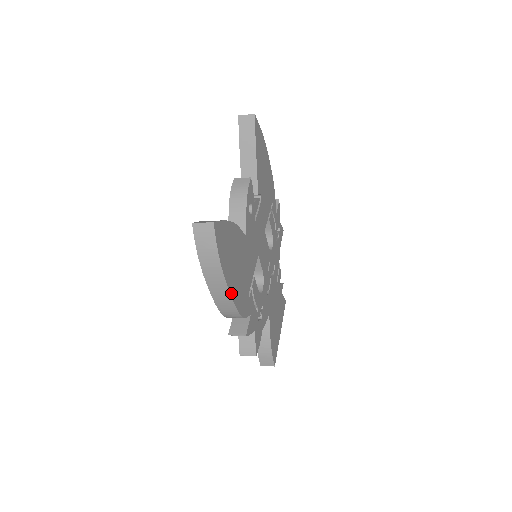
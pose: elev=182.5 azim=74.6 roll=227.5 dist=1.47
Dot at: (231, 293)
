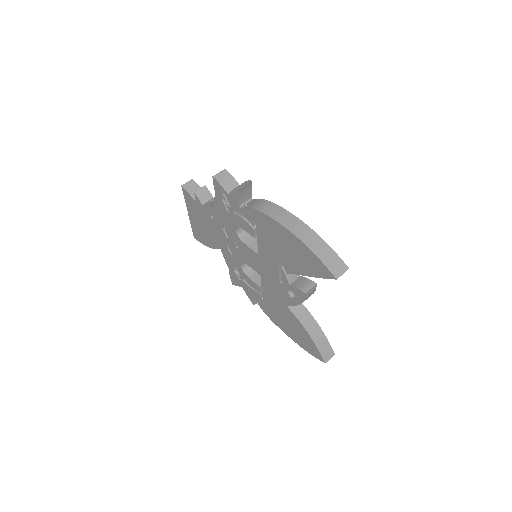
Dot at: occluded
